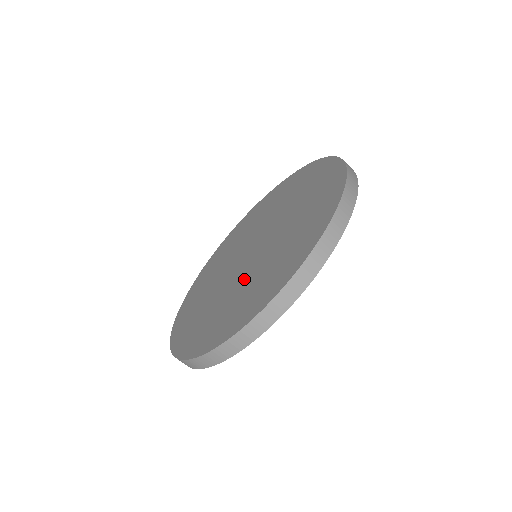
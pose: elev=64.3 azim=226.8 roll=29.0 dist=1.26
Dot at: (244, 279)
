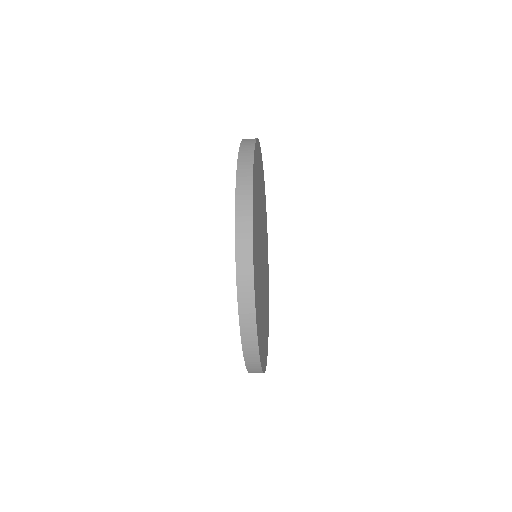
Dot at: occluded
